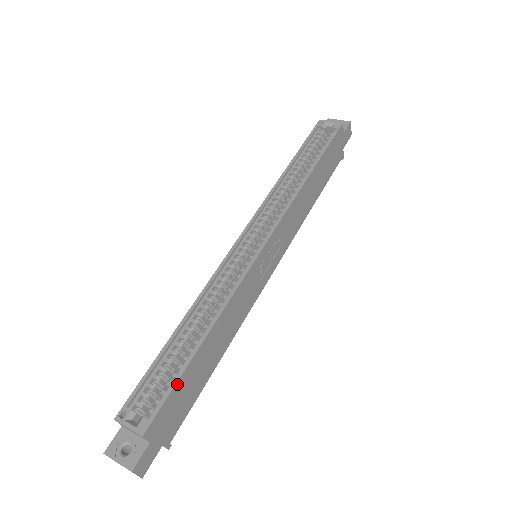
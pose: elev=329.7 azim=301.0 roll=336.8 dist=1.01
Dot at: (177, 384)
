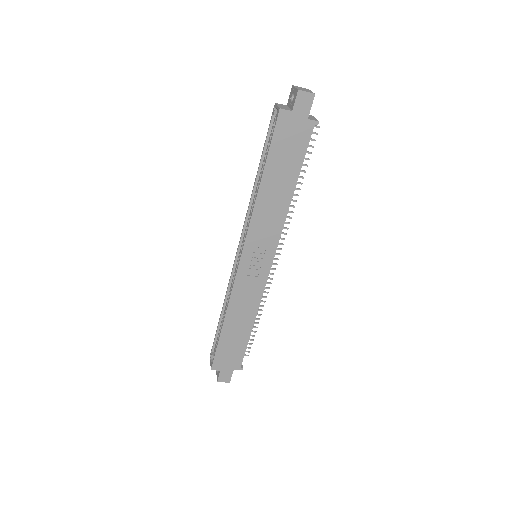
Dot at: (218, 347)
